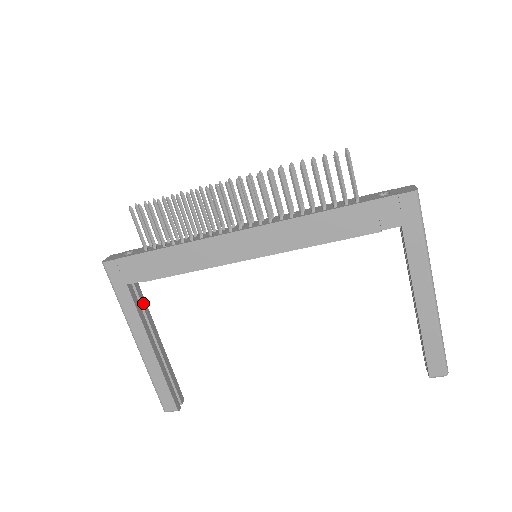
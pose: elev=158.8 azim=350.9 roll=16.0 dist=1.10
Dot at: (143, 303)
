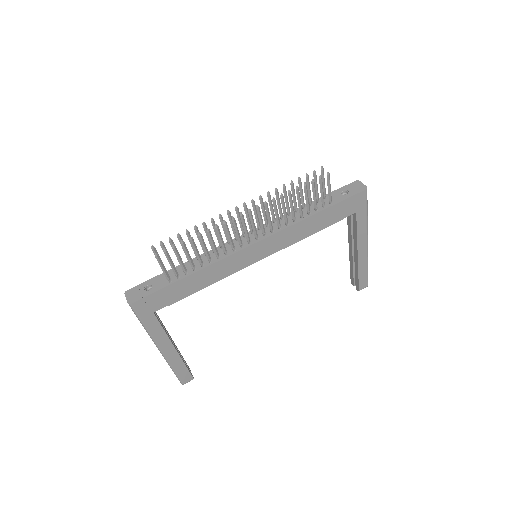
Dot at: (158, 318)
